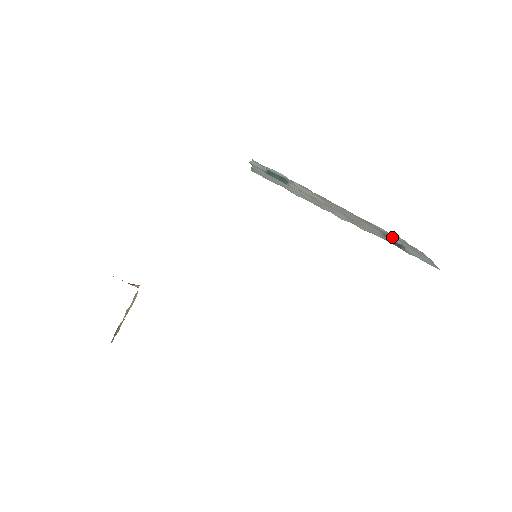
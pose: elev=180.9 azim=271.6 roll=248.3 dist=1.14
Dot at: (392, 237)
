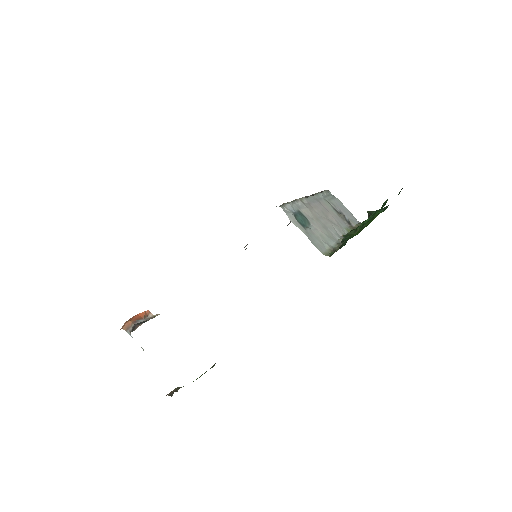
Dot at: (333, 204)
